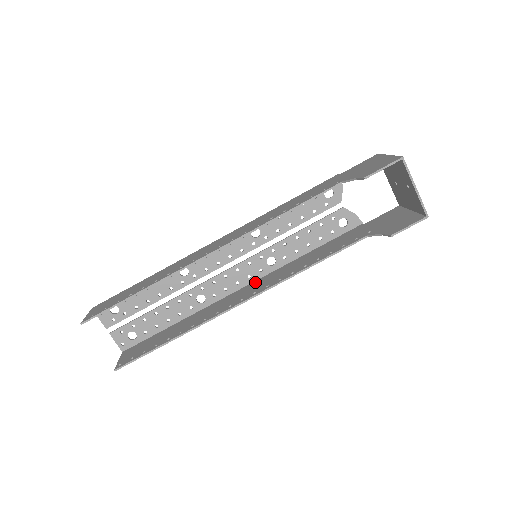
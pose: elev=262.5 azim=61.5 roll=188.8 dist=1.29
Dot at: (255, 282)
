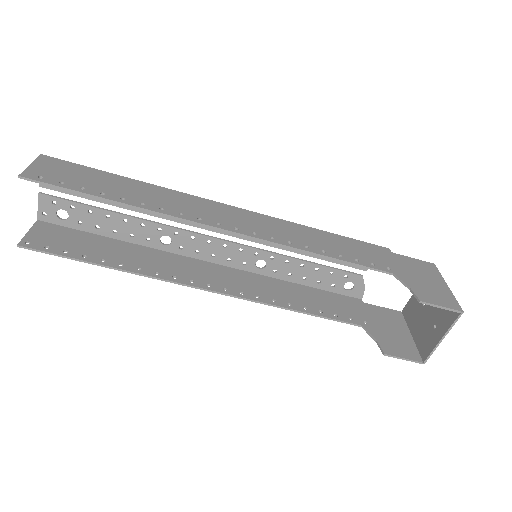
Dot at: (230, 269)
